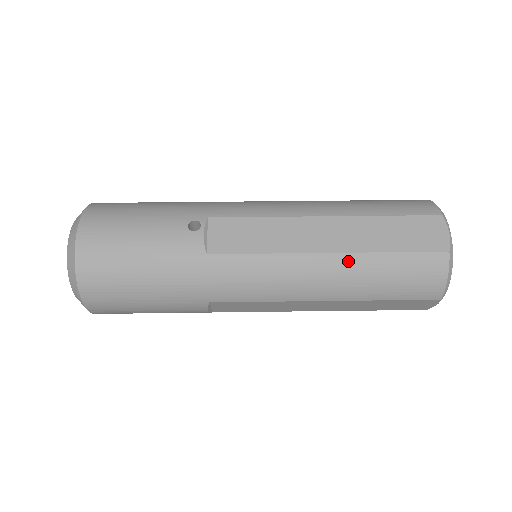
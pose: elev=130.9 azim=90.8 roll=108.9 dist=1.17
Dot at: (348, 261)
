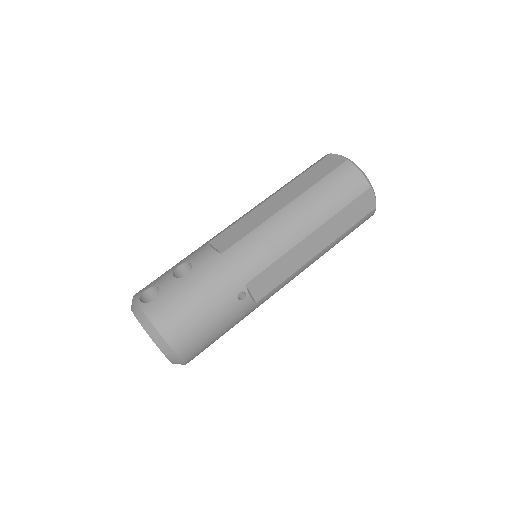
Dot at: (328, 249)
